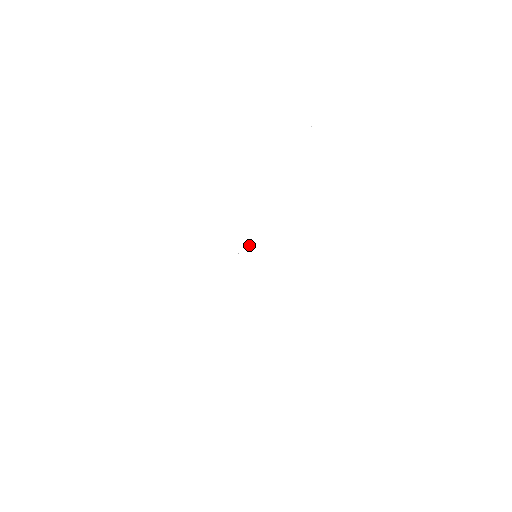
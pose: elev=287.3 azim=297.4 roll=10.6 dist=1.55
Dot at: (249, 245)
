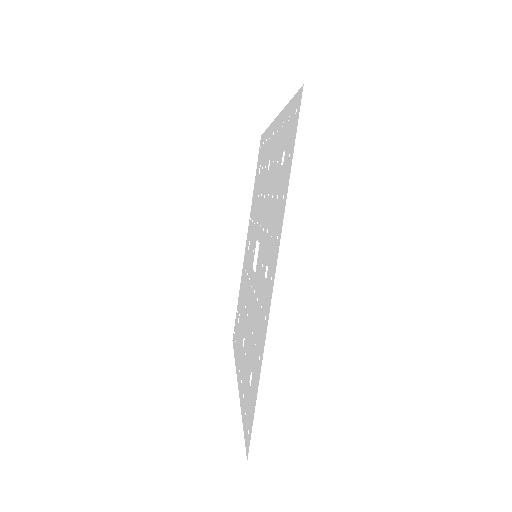
Dot at: occluded
